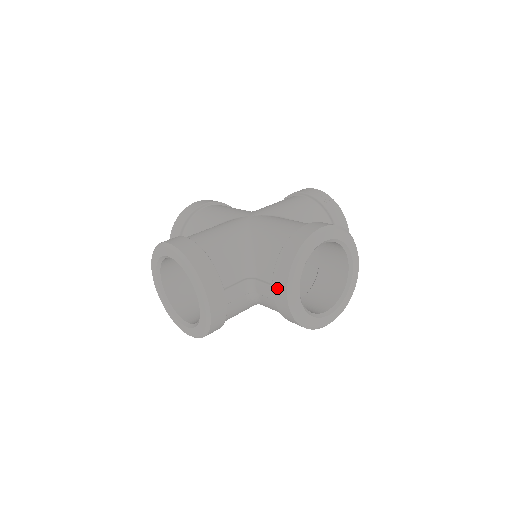
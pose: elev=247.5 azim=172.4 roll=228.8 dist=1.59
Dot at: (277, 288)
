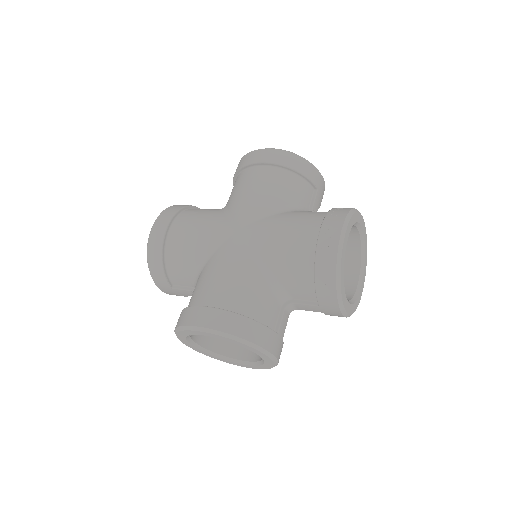
Dot at: occluded
